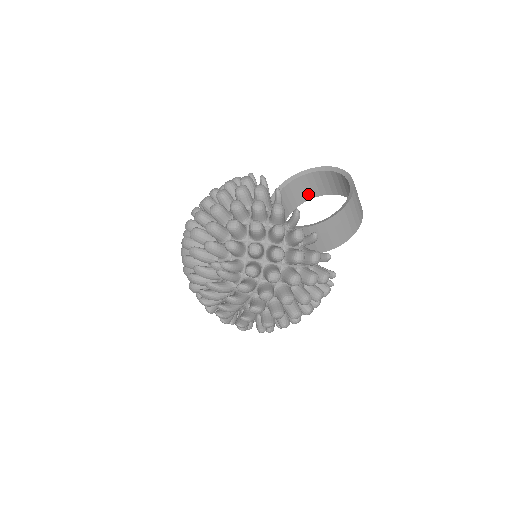
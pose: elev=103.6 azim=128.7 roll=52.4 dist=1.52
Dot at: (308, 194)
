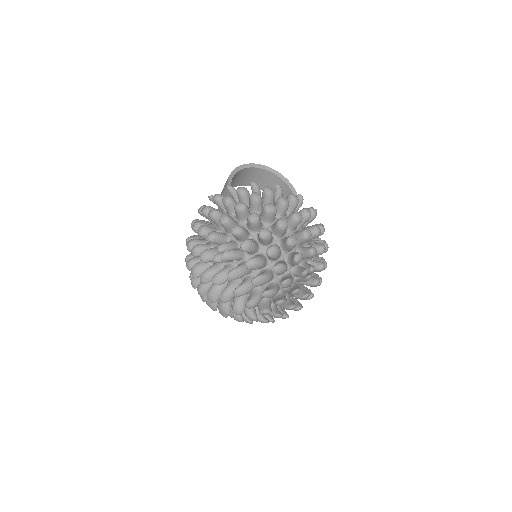
Dot at: occluded
